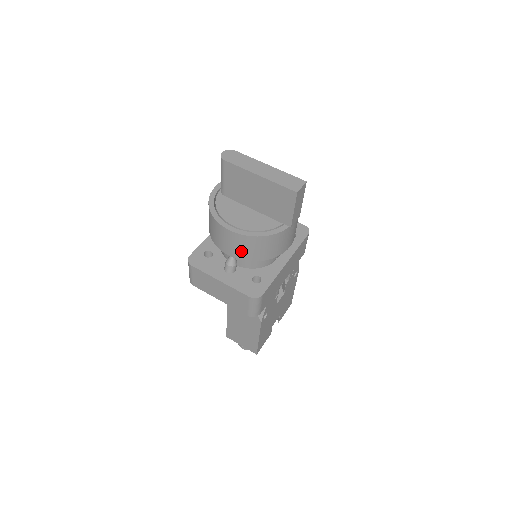
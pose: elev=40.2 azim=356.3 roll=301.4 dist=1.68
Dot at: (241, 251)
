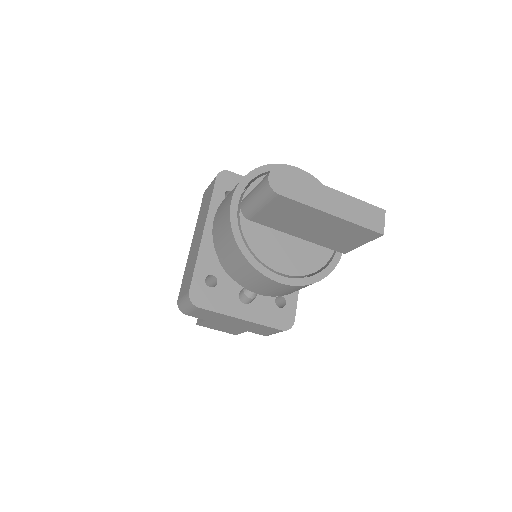
Dot at: (282, 293)
